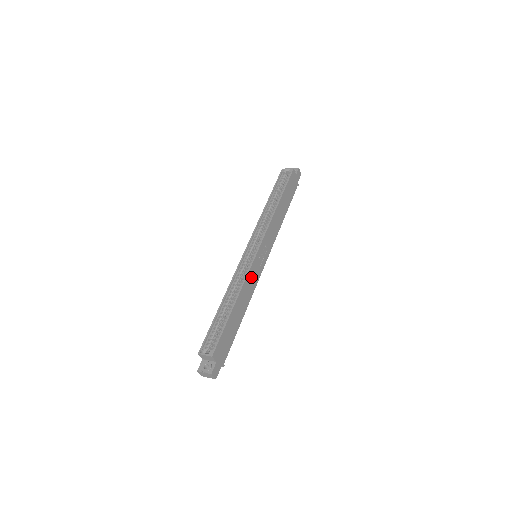
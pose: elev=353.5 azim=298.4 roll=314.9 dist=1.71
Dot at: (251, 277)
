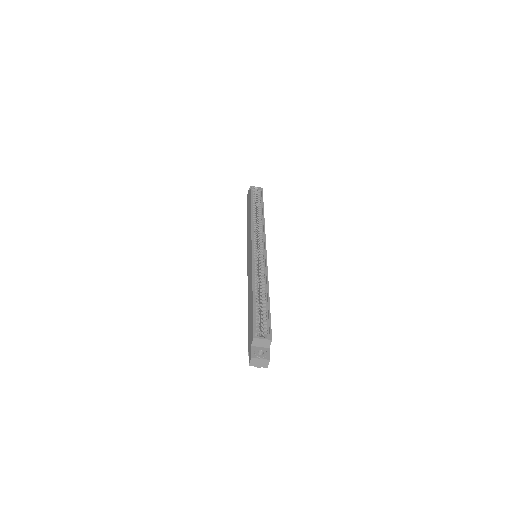
Dot at: occluded
